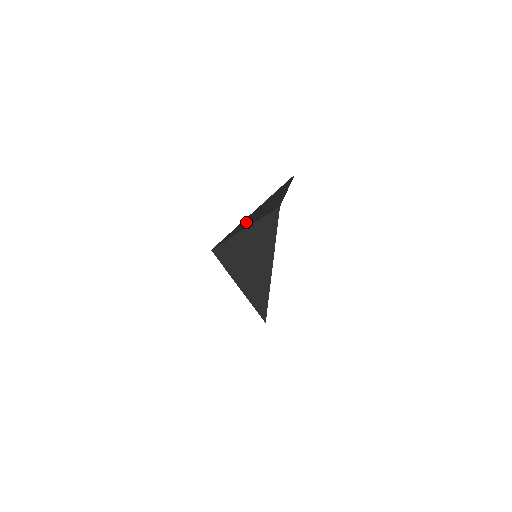
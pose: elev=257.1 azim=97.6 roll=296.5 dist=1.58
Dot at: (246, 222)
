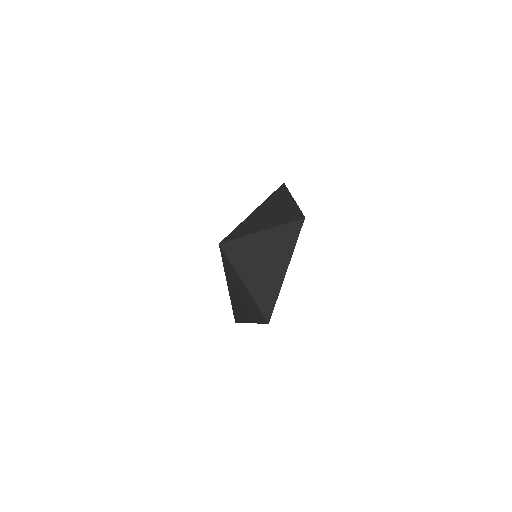
Dot at: (253, 253)
